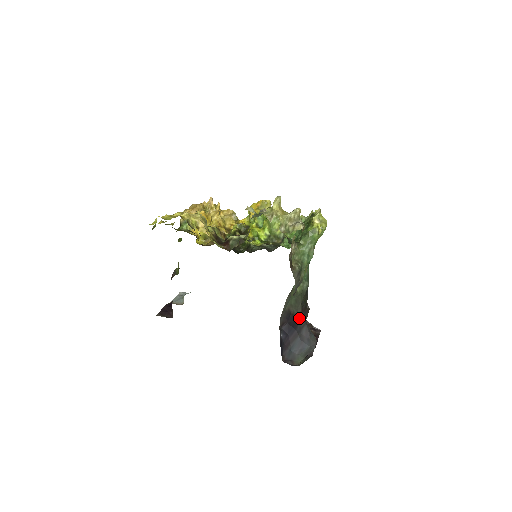
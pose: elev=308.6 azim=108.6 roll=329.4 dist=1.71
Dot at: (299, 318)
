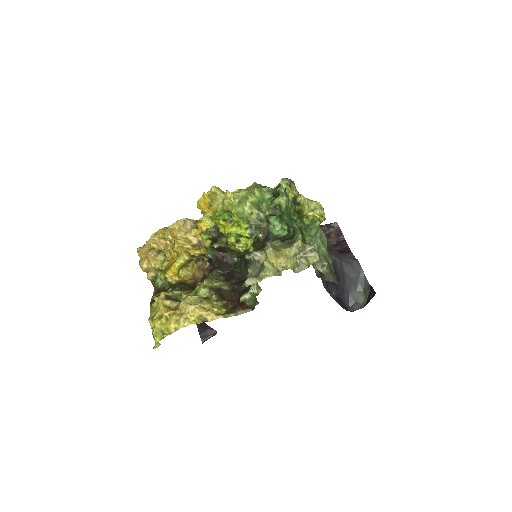
Dot at: (333, 263)
